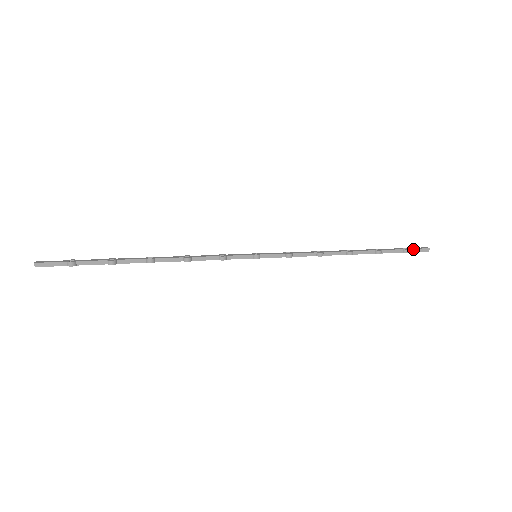
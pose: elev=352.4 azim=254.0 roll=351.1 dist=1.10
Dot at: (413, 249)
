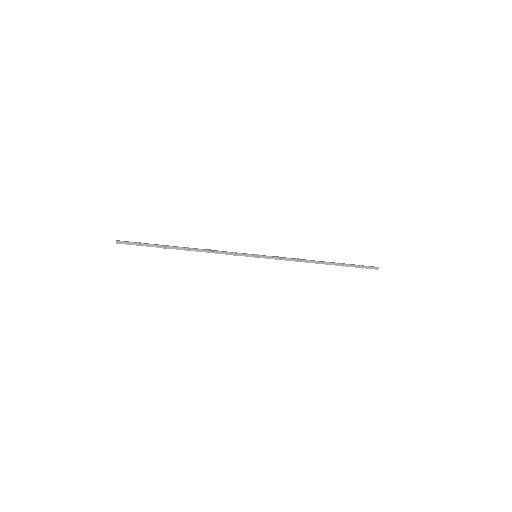
Dot at: (367, 266)
